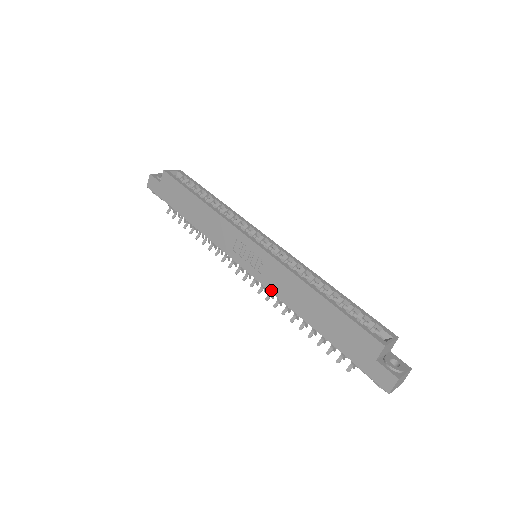
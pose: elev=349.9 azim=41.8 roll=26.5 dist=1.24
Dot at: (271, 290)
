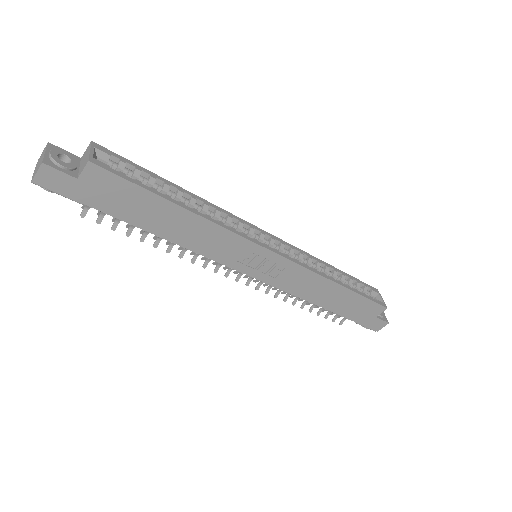
Dot at: (285, 290)
